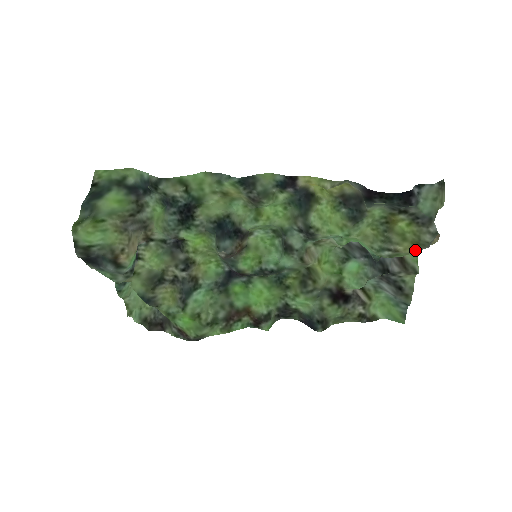
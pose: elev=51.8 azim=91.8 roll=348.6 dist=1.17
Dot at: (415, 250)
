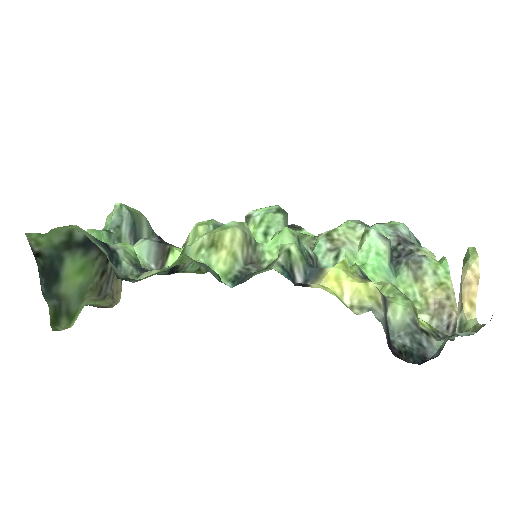
Dot at: occluded
